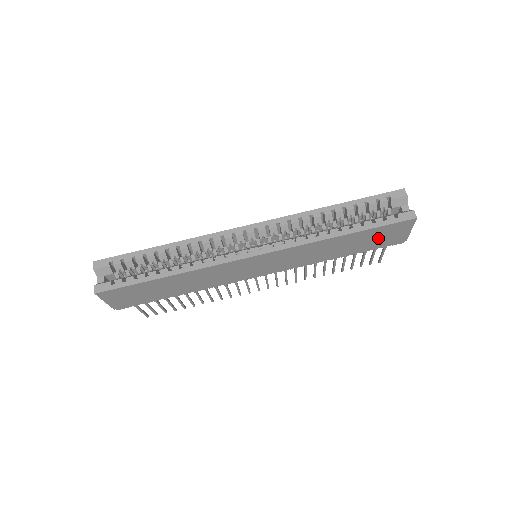
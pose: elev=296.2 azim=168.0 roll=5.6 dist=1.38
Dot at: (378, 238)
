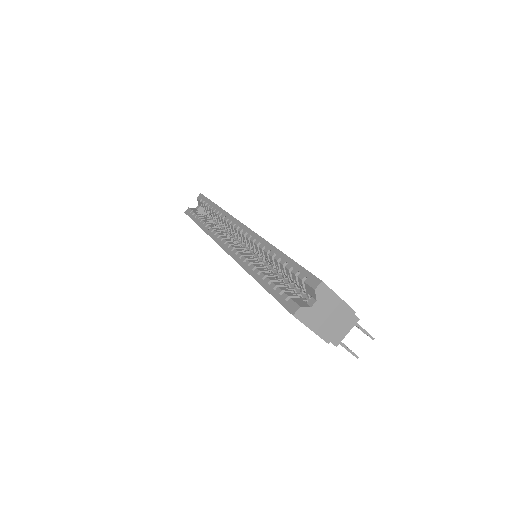
Dot at: occluded
